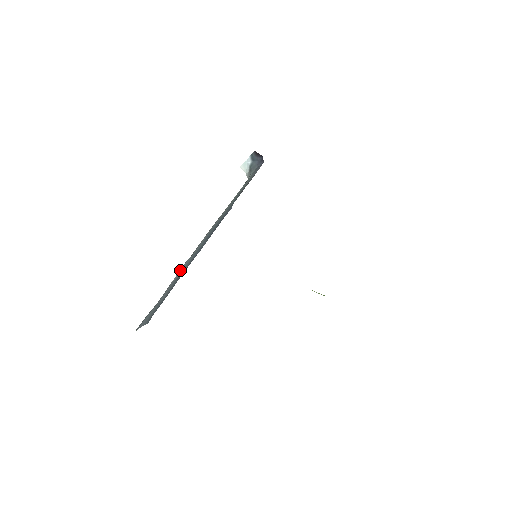
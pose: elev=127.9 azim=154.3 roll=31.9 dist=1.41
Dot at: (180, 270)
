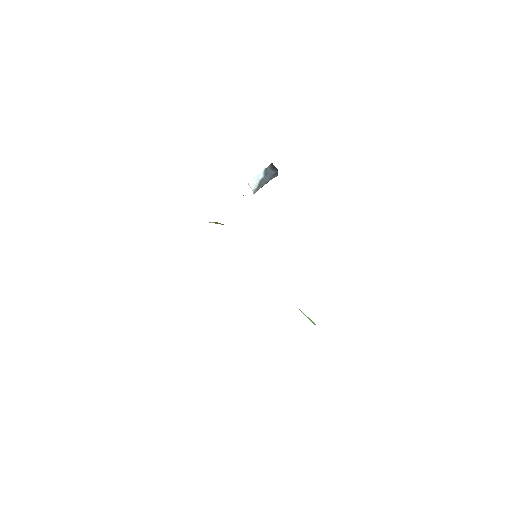
Dot at: occluded
